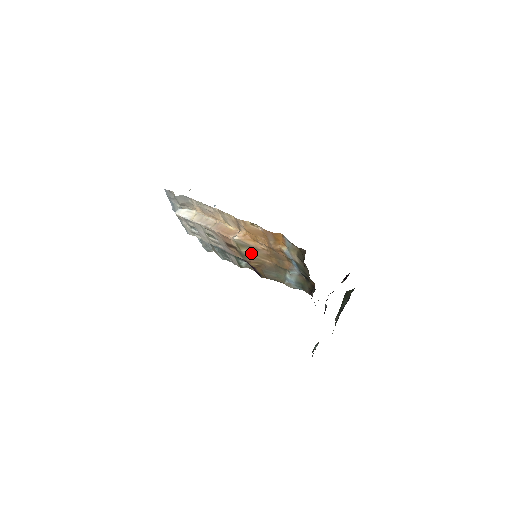
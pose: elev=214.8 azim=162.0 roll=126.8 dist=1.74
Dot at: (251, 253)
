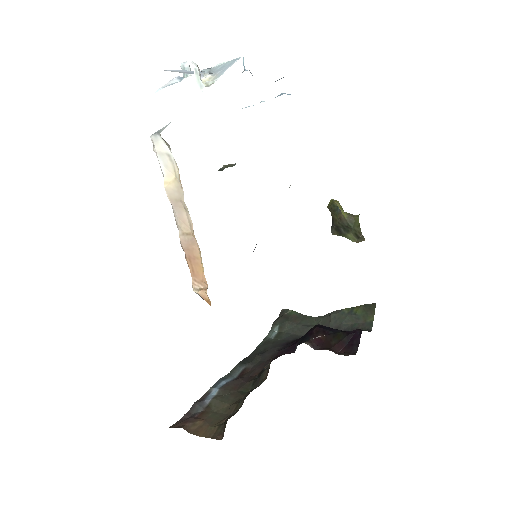
Dot at: occluded
